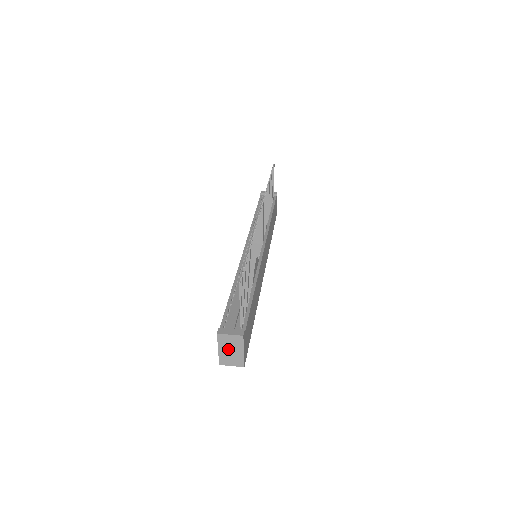
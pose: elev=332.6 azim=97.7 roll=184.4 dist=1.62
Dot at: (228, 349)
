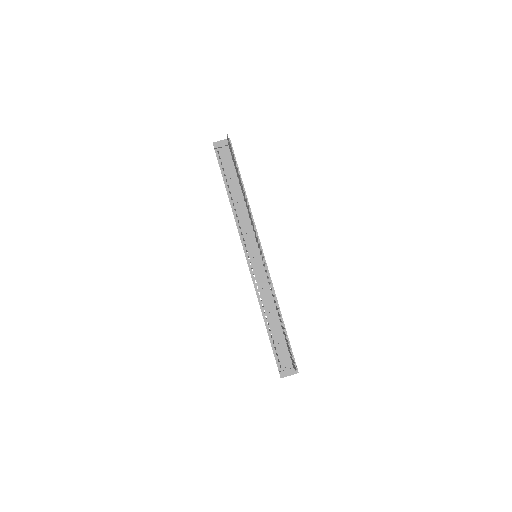
Dot at: occluded
